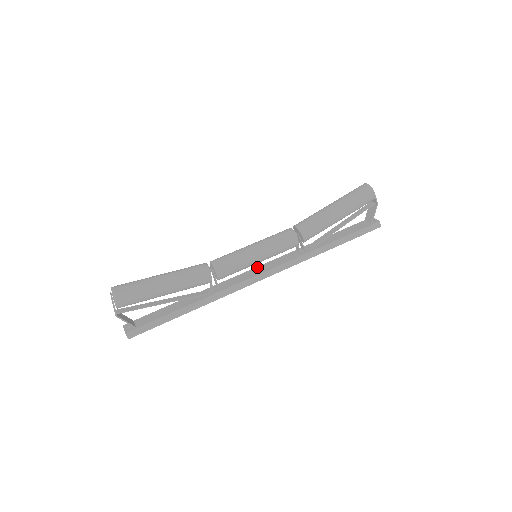
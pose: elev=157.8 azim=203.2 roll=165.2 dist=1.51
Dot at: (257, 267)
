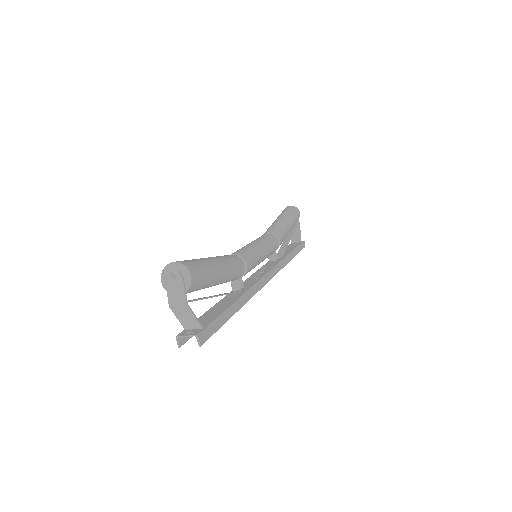
Dot at: (254, 273)
